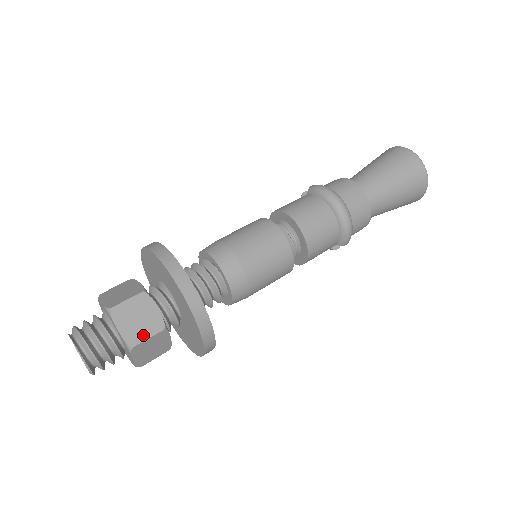
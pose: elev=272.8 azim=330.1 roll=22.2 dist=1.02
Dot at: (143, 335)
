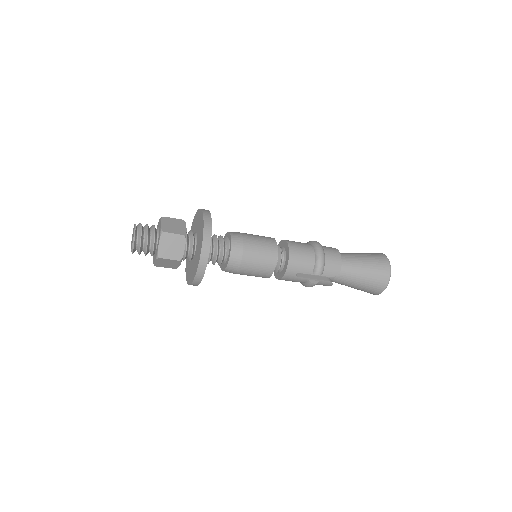
Dot at: (172, 231)
